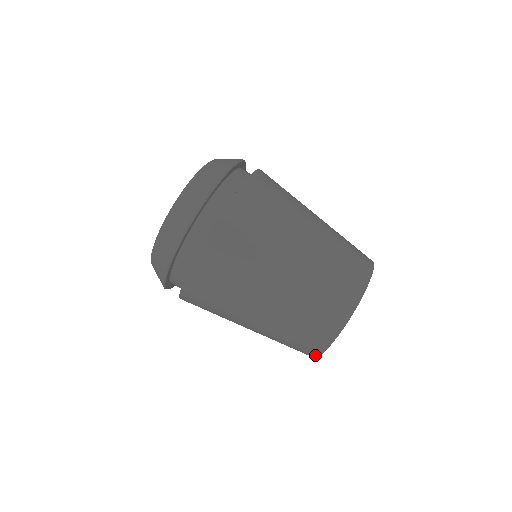
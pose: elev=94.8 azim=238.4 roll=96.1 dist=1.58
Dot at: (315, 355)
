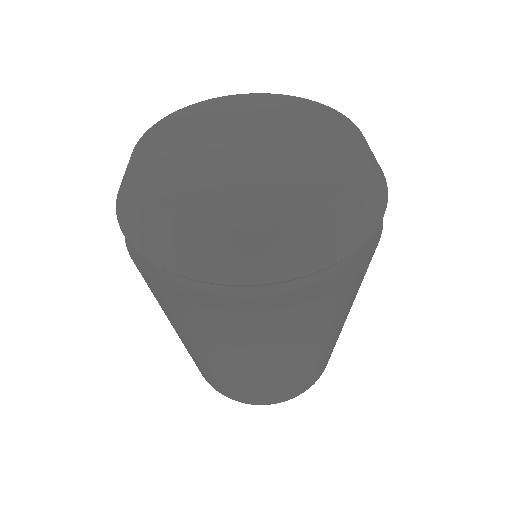
Dot at: occluded
